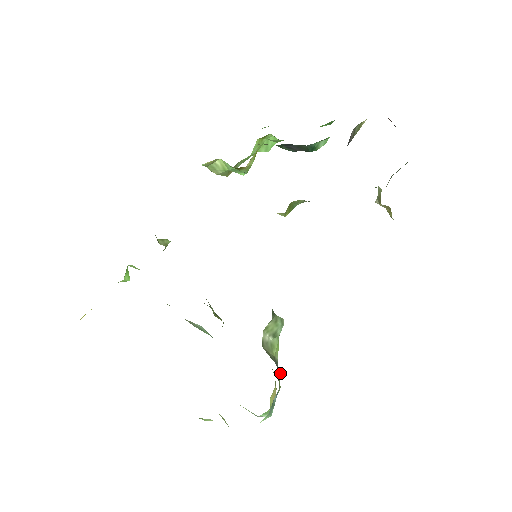
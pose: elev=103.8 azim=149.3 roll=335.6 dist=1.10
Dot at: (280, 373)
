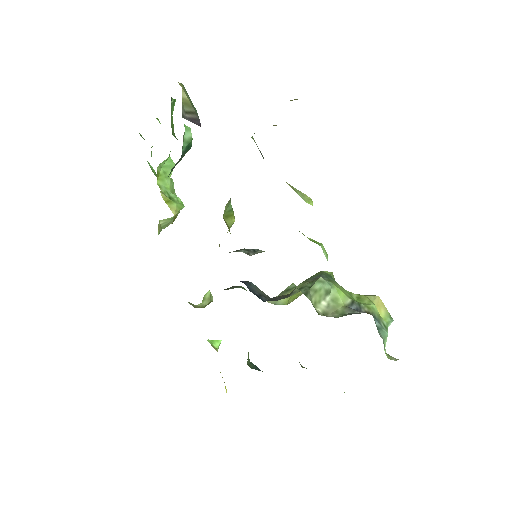
Dot at: (359, 313)
